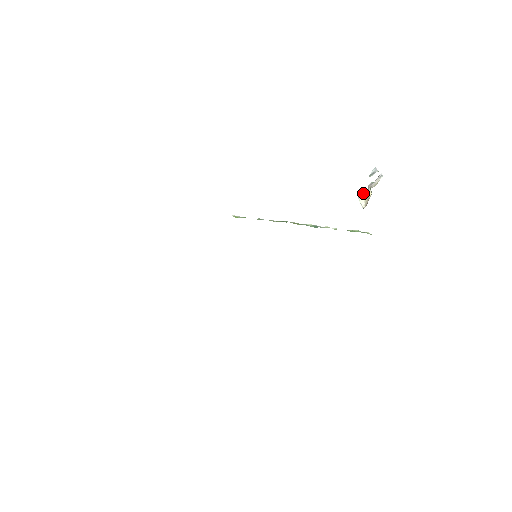
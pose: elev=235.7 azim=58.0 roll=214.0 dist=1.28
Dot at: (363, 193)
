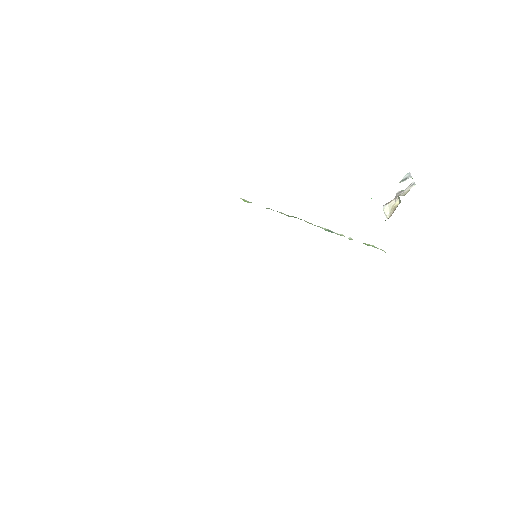
Dot at: occluded
